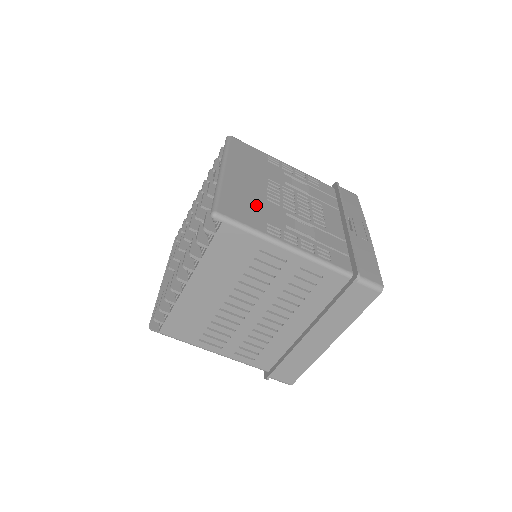
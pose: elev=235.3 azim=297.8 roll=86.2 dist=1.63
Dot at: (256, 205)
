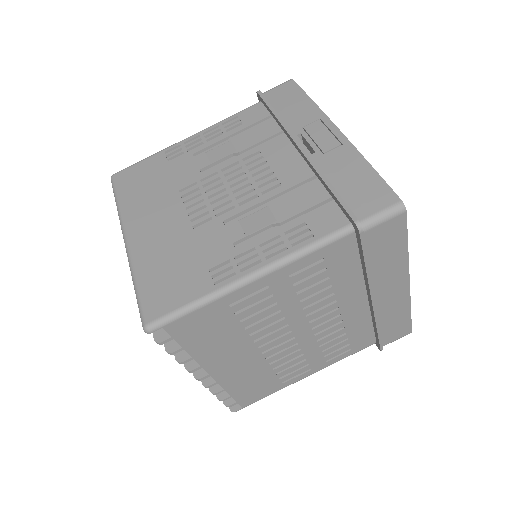
Dot at: (184, 255)
